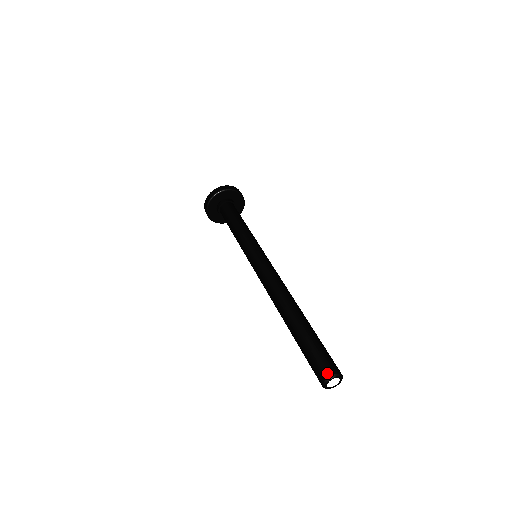
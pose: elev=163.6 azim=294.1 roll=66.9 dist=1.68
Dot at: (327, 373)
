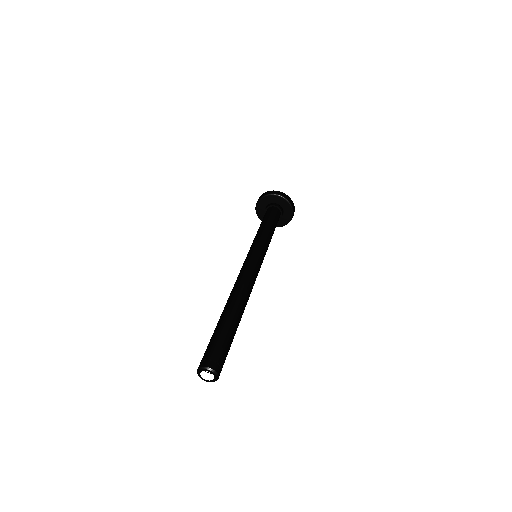
Dot at: (202, 363)
